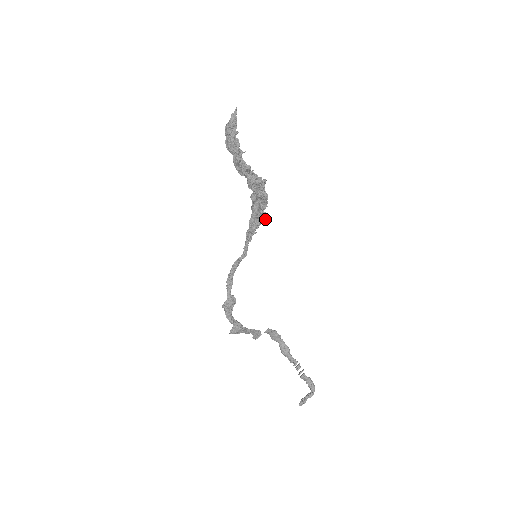
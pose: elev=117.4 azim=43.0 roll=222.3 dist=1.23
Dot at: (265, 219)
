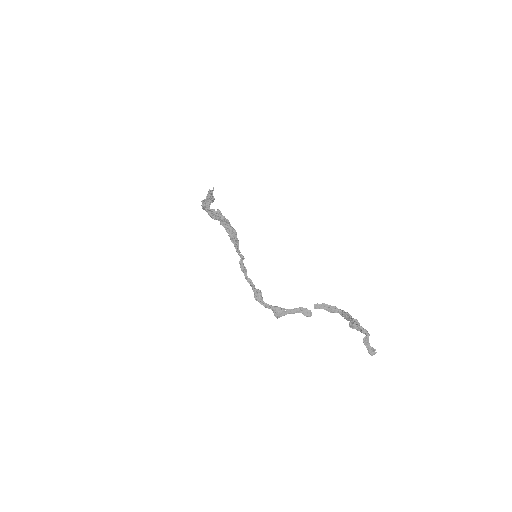
Dot at: (234, 230)
